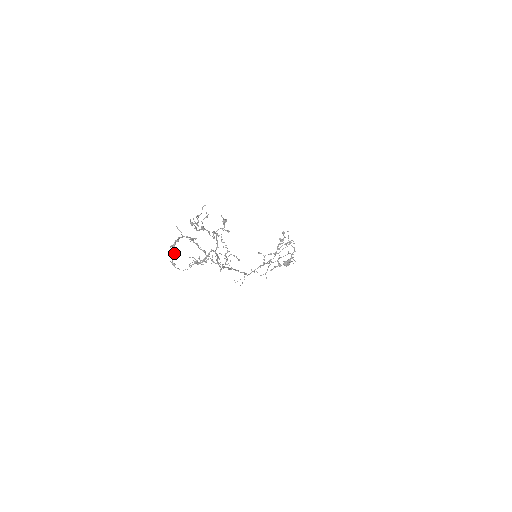
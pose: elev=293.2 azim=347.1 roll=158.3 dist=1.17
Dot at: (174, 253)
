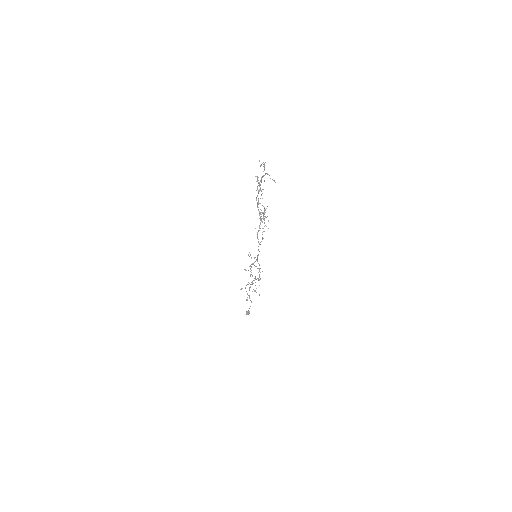
Dot at: occluded
